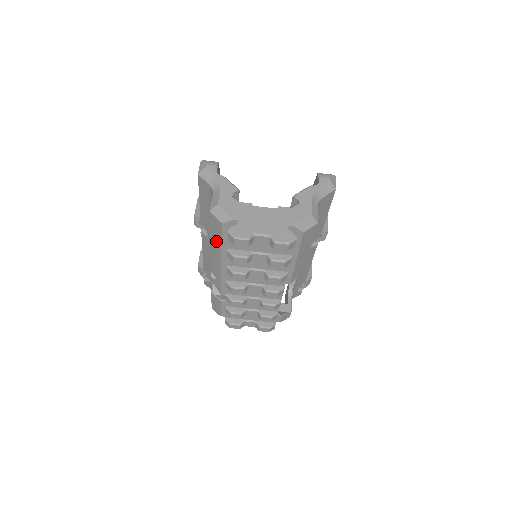
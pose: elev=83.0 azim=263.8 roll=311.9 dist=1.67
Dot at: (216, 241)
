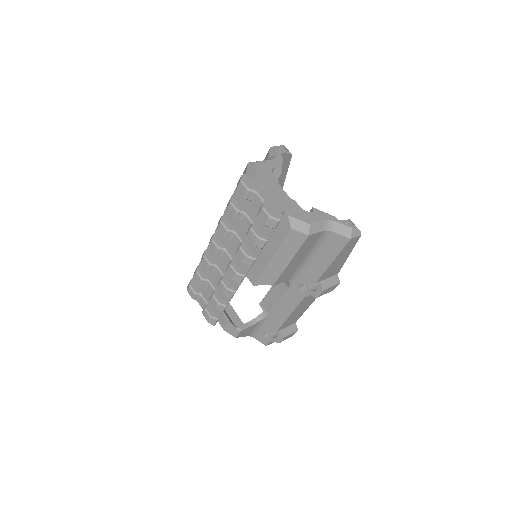
Dot at: occluded
